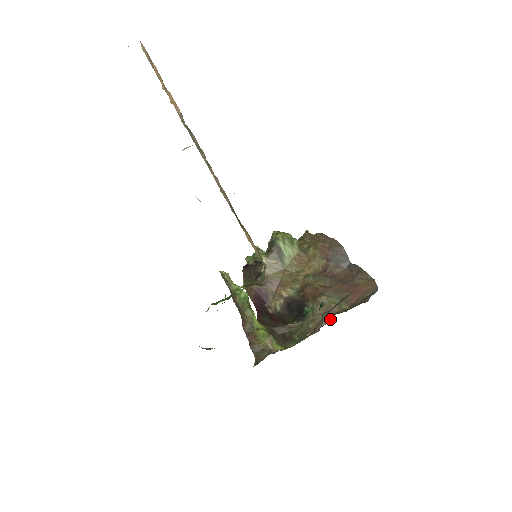
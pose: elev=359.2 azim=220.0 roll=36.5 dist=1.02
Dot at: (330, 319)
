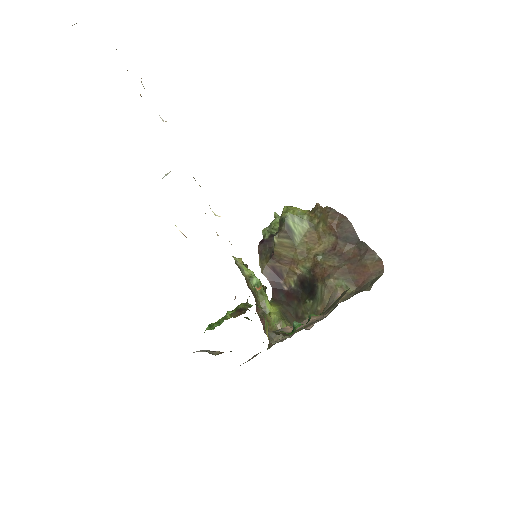
Dot at: occluded
